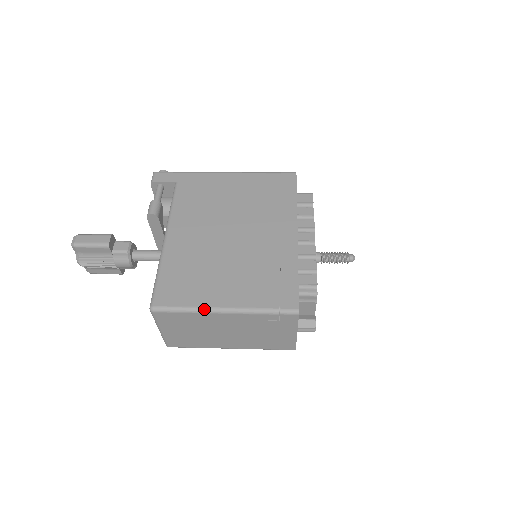
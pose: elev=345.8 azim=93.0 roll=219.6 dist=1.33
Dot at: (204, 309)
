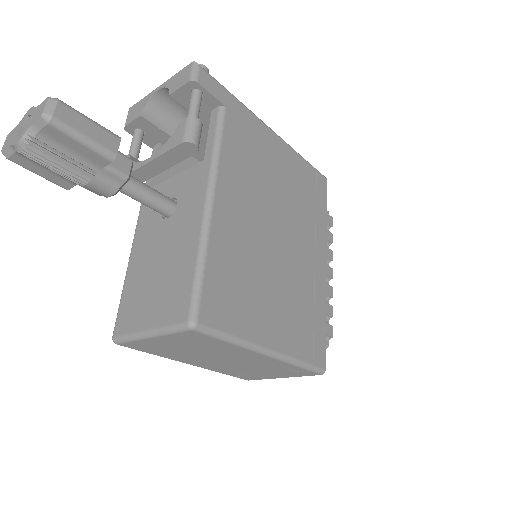
Dot at: (252, 345)
